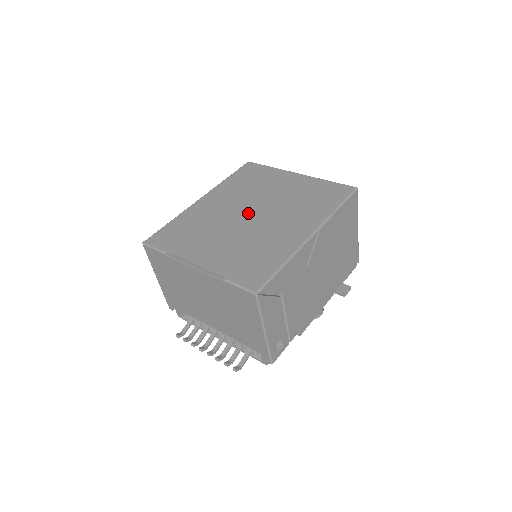
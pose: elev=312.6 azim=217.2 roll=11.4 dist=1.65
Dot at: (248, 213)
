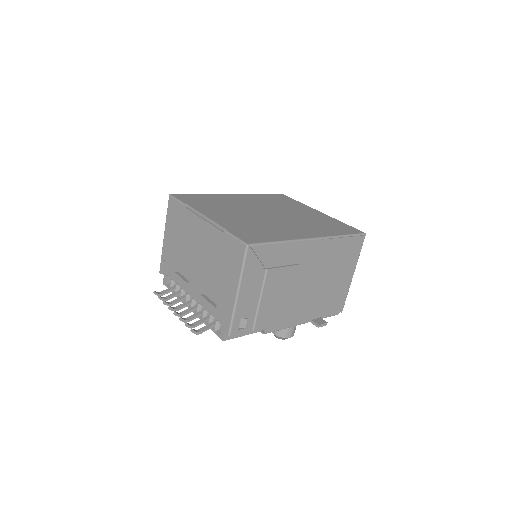
Dot at: (266, 212)
